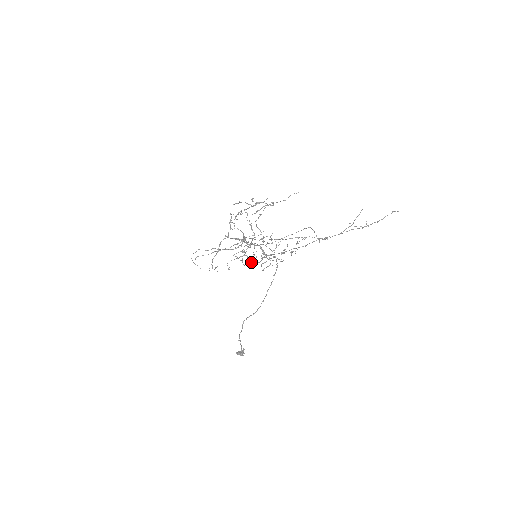
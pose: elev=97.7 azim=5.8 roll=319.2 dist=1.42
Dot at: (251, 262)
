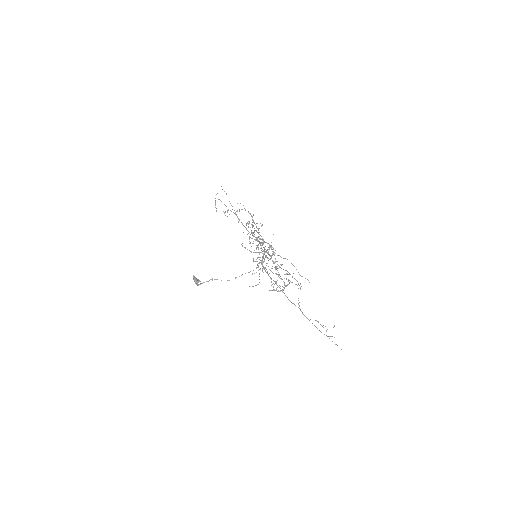
Dot at: occluded
